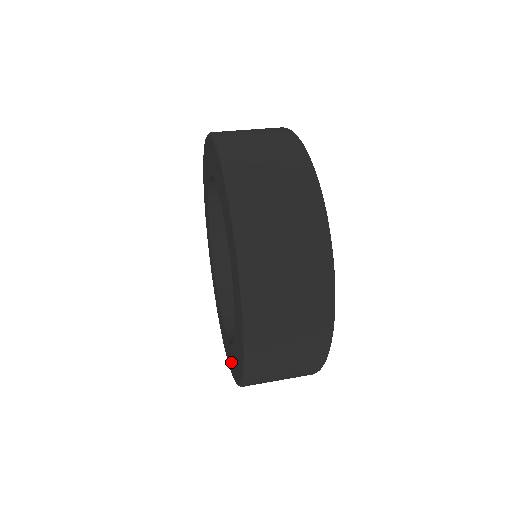
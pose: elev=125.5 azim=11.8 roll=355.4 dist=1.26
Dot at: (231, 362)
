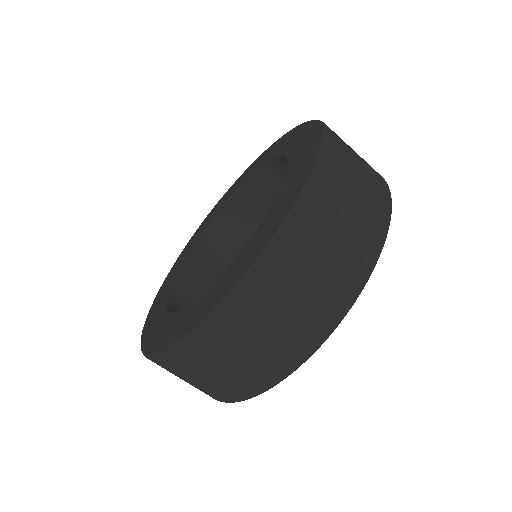
Dot at: (152, 319)
